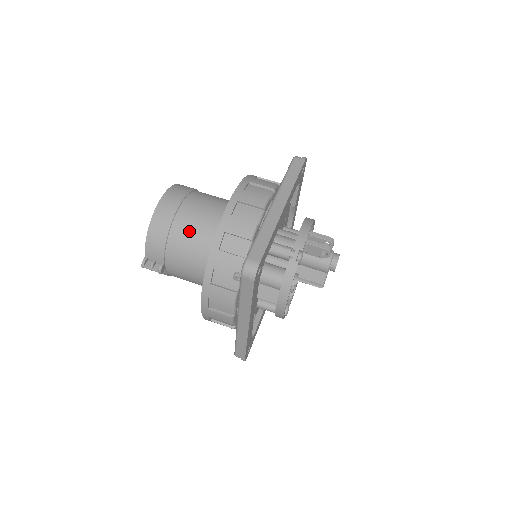
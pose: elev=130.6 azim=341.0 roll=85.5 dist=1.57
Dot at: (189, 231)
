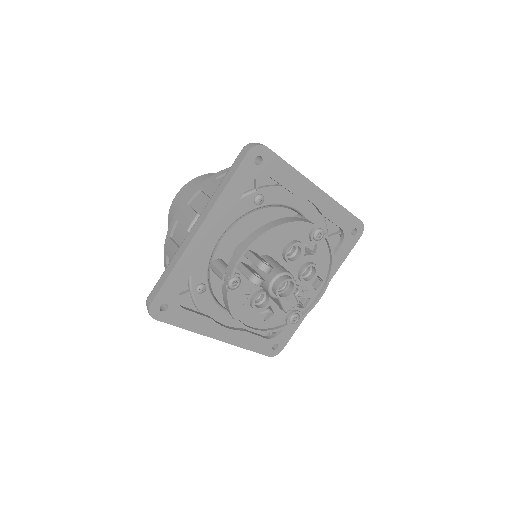
Dot at: occluded
